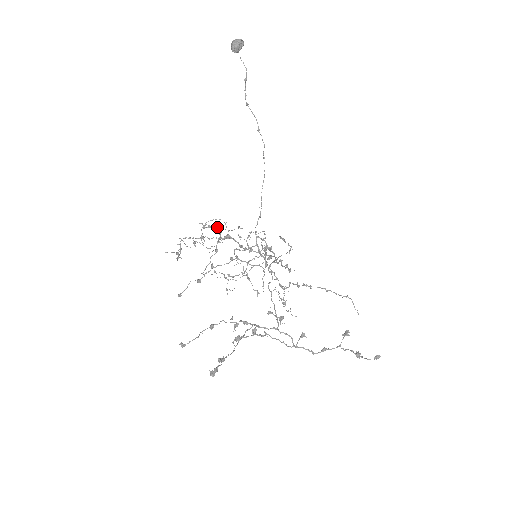
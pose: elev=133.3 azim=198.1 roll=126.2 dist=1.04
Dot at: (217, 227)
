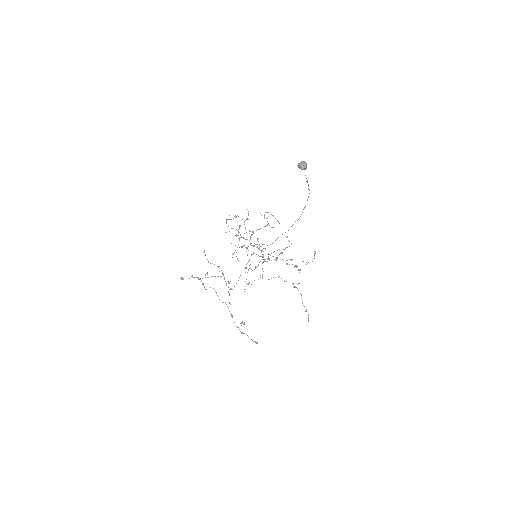
Dot at: (267, 221)
